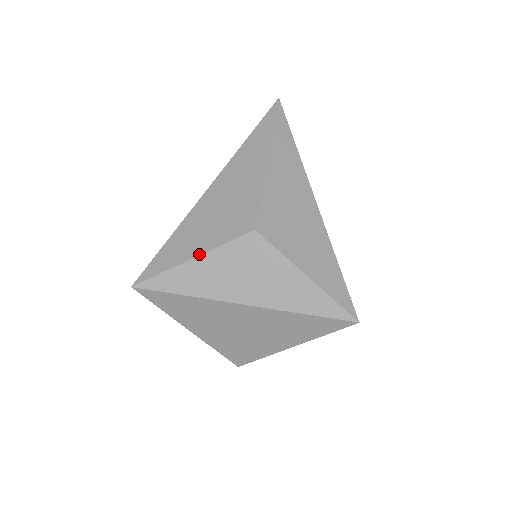
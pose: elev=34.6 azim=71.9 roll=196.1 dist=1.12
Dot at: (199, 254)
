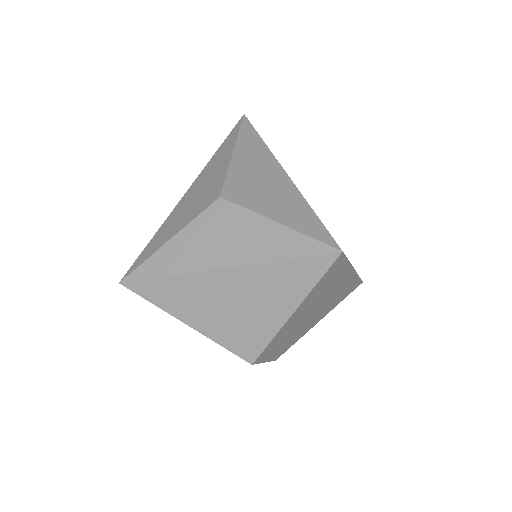
Dot at: (174, 235)
